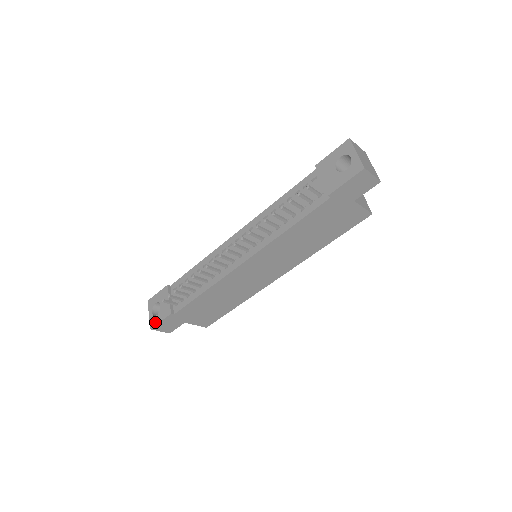
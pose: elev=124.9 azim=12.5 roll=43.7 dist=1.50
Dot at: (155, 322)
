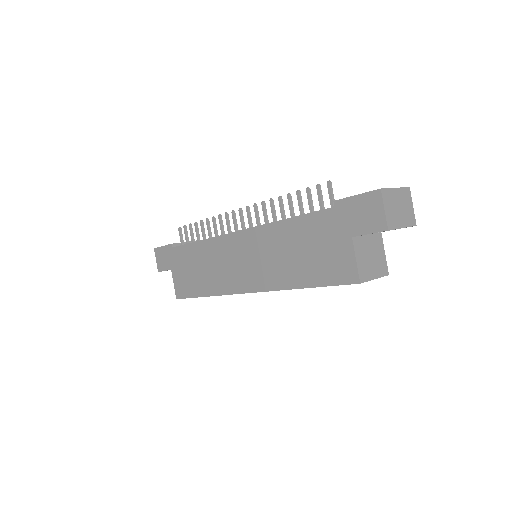
Dot at: occluded
